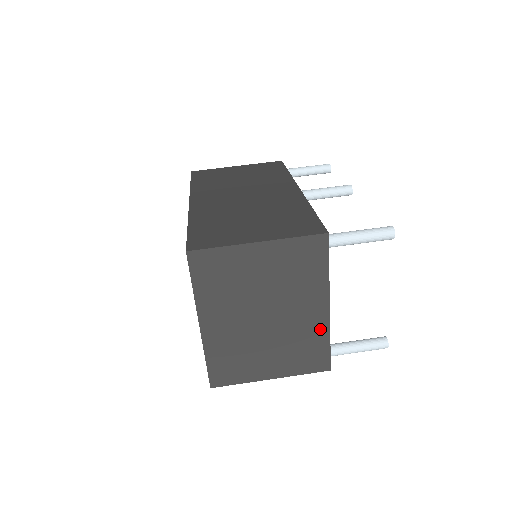
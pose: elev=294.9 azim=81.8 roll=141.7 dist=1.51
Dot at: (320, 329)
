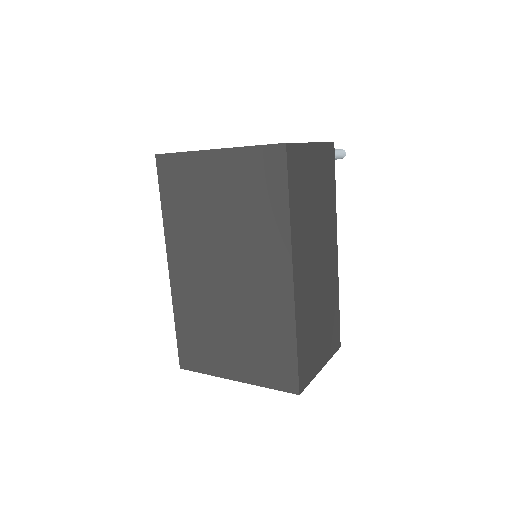
Dot at: occluded
